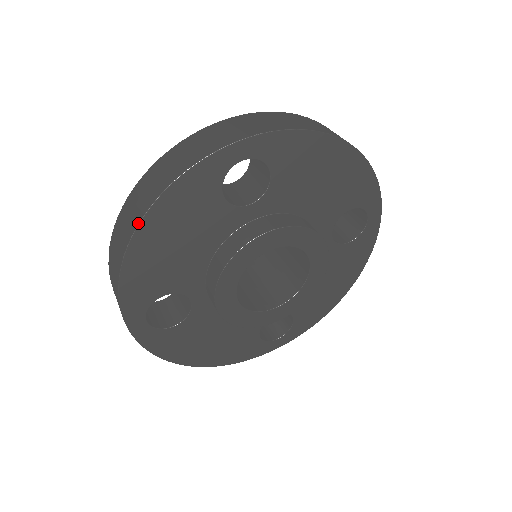
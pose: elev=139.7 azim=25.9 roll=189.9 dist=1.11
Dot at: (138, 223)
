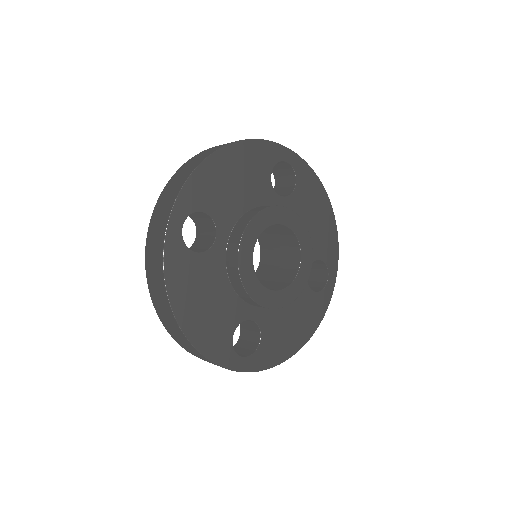
Dot at: (227, 144)
